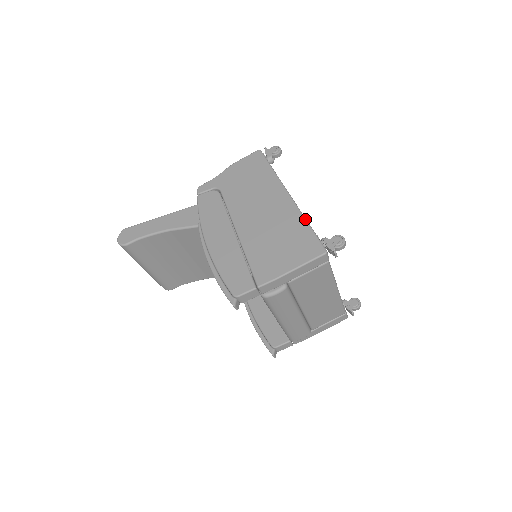
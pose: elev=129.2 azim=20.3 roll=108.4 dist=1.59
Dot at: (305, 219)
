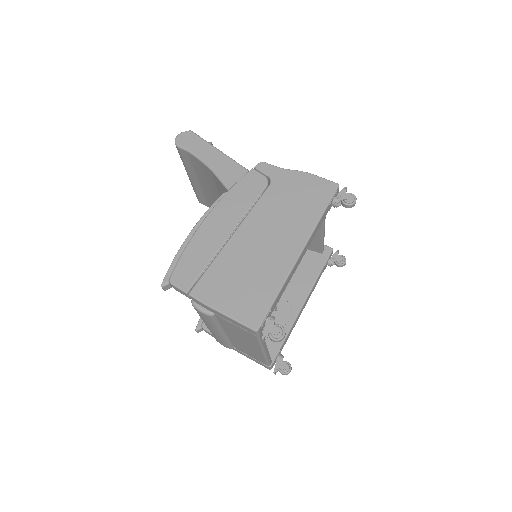
Dot at: (282, 286)
